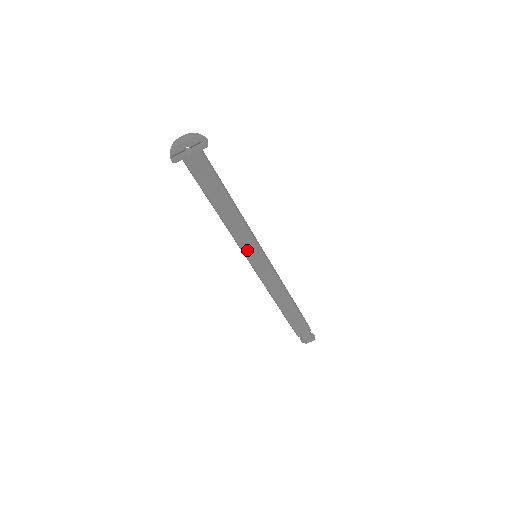
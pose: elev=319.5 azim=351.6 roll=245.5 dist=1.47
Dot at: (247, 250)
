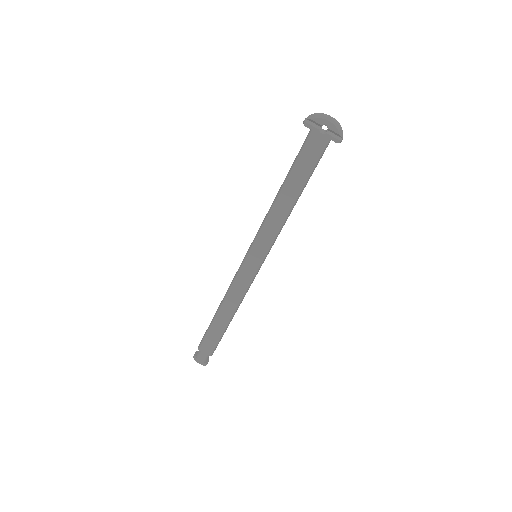
Dot at: (259, 244)
